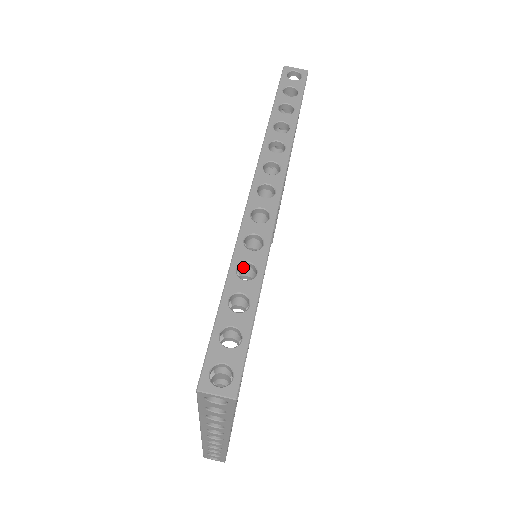
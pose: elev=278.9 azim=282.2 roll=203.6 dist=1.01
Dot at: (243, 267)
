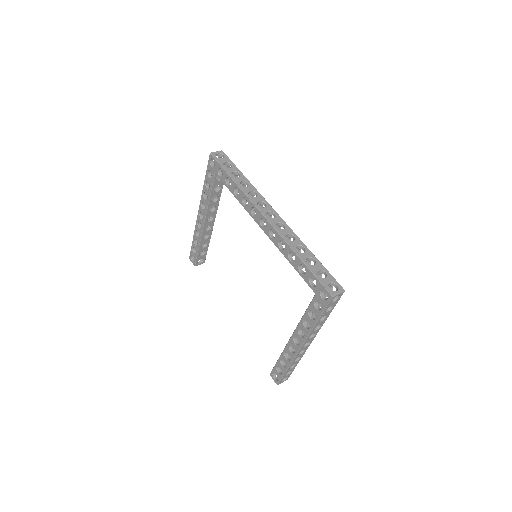
Dot at: occluded
